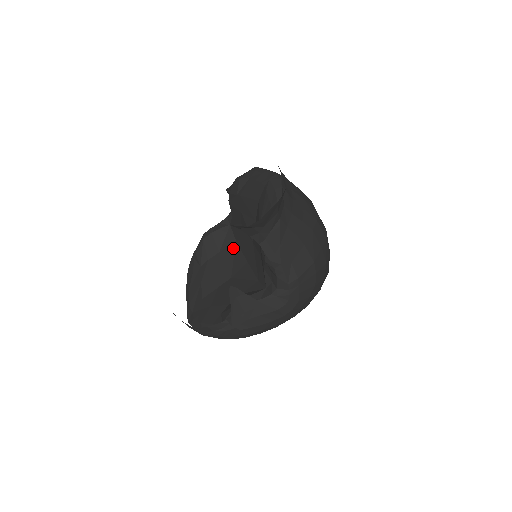
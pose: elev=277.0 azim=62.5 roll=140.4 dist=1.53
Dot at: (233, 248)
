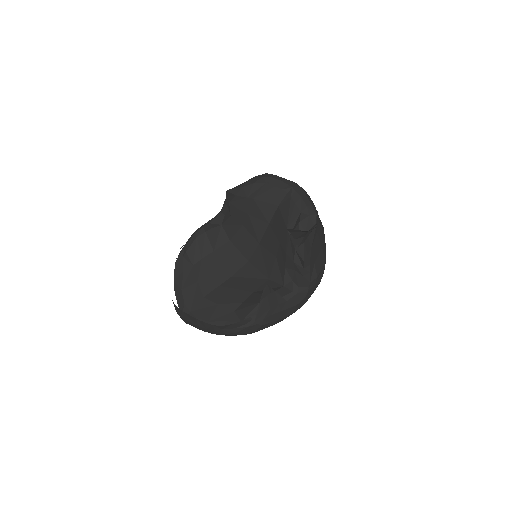
Dot at: (228, 248)
